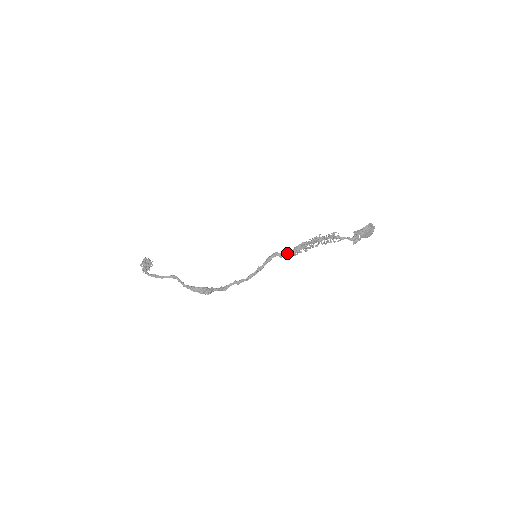
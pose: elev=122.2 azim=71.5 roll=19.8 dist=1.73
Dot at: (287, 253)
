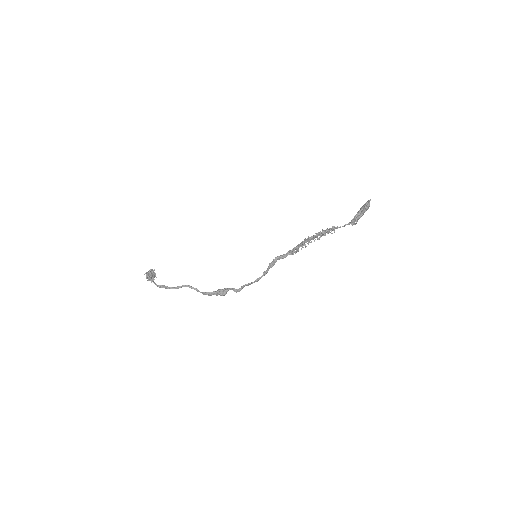
Dot at: (287, 255)
